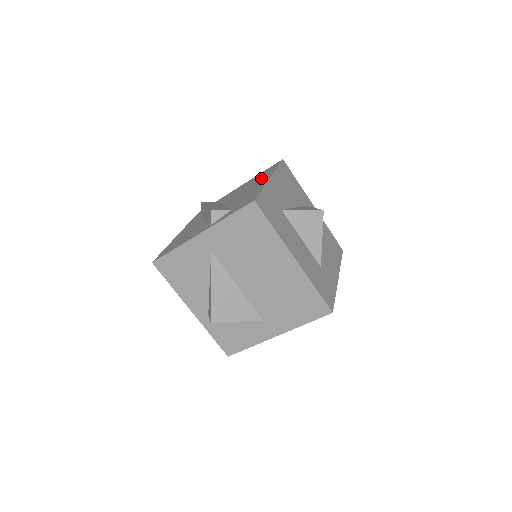
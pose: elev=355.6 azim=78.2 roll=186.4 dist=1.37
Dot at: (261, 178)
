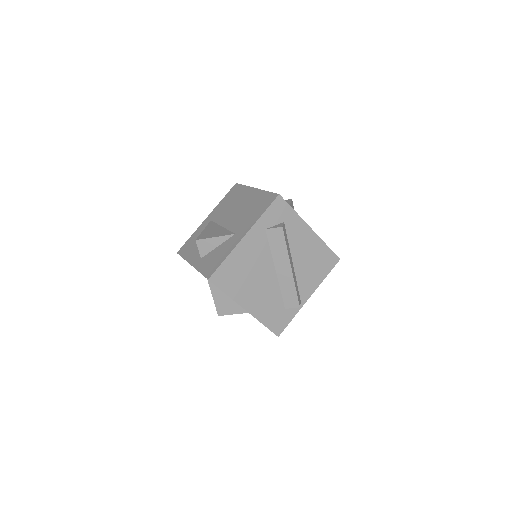
Dot at: occluded
